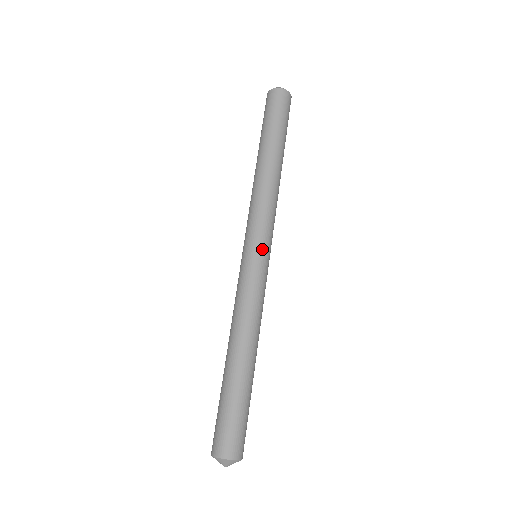
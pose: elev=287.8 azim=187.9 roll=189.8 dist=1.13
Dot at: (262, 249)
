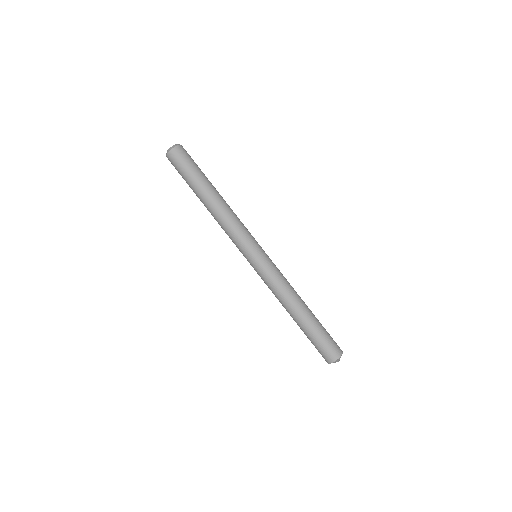
Dot at: (256, 253)
